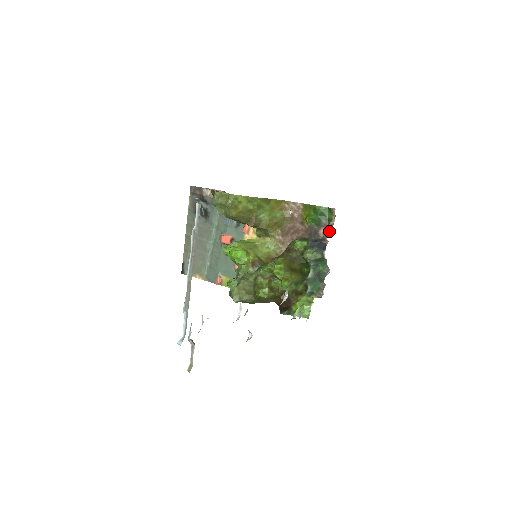
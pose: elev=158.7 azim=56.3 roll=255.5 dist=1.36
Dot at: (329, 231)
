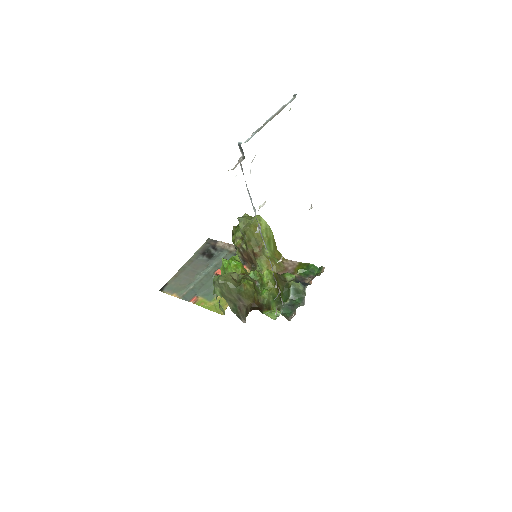
Dot at: occluded
